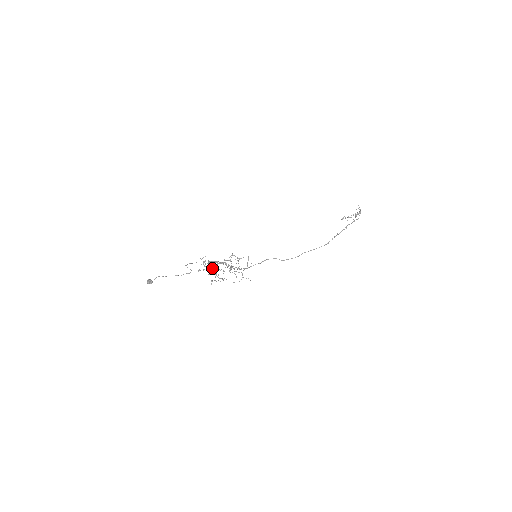
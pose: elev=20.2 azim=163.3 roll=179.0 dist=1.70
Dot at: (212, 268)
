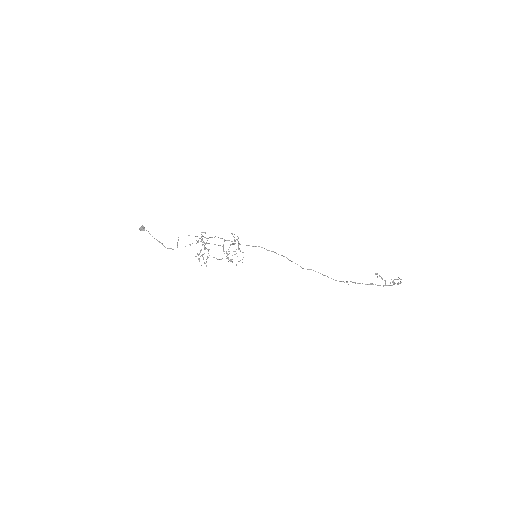
Dot at: occluded
